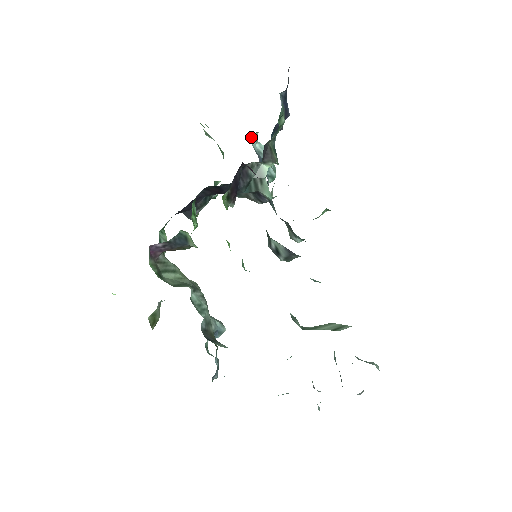
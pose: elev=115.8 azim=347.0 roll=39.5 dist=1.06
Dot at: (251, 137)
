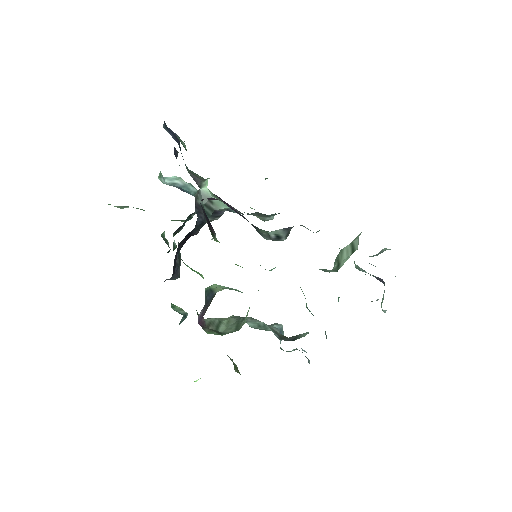
Dot at: occluded
